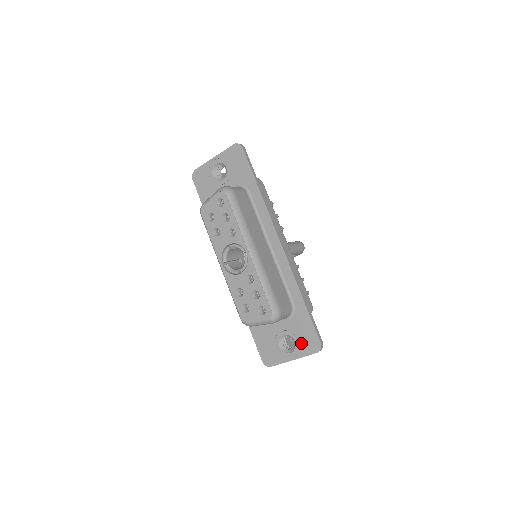
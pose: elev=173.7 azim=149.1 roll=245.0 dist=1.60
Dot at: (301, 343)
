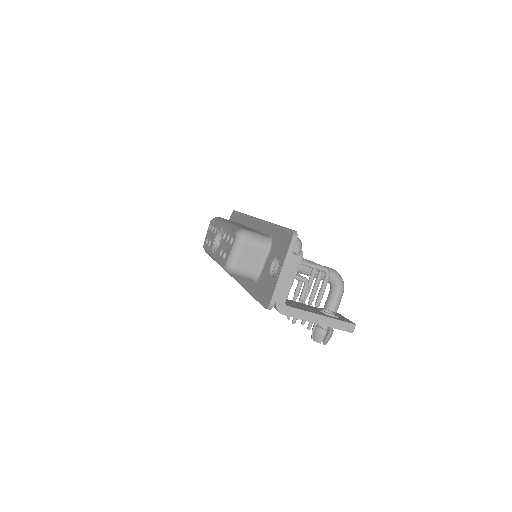
Dot at: (281, 251)
